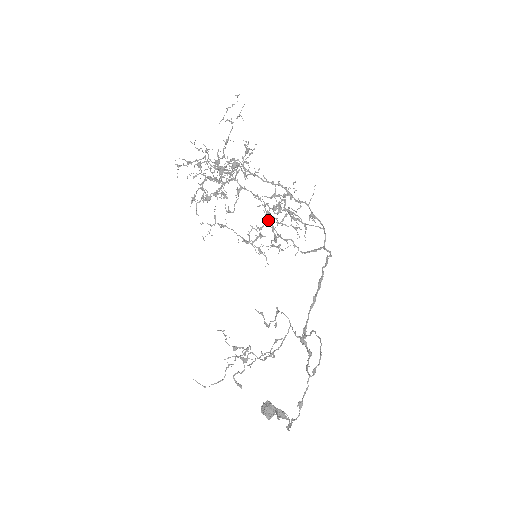
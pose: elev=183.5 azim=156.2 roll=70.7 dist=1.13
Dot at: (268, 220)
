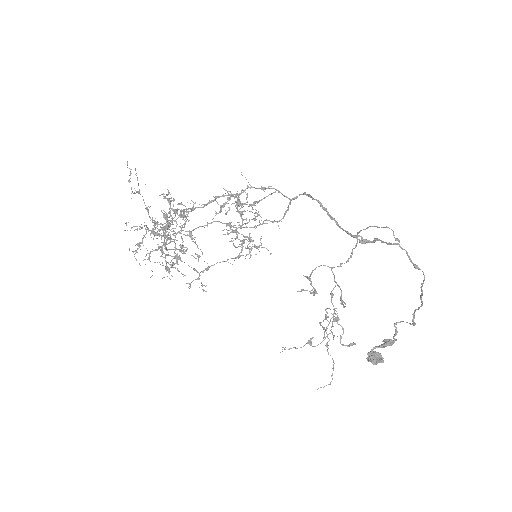
Dot at: occluded
